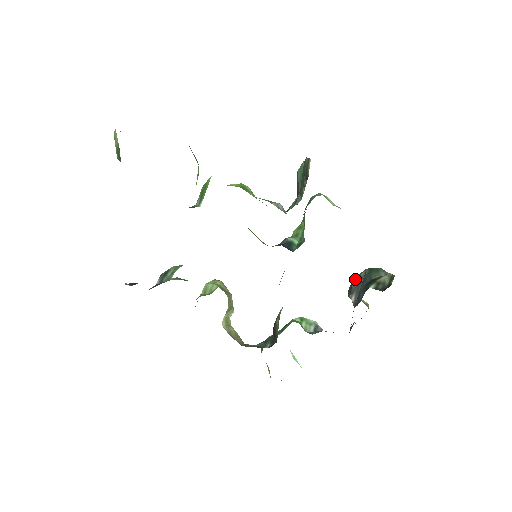
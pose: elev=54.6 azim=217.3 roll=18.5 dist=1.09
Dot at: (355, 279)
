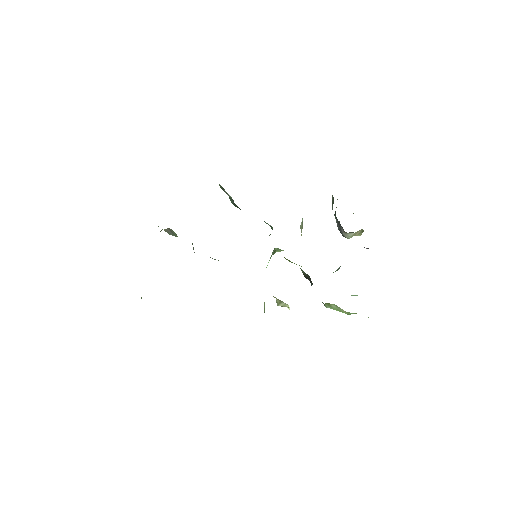
Dot at: (337, 226)
